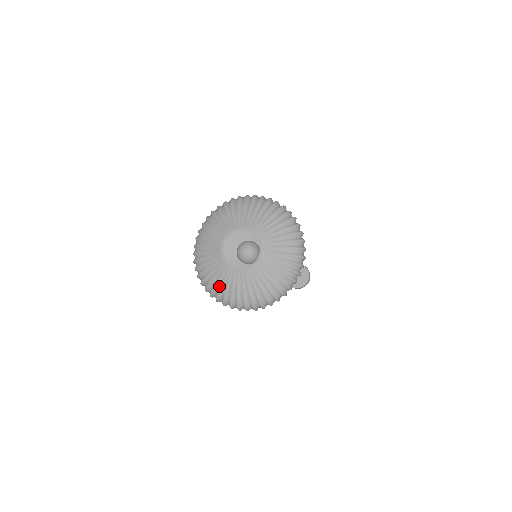
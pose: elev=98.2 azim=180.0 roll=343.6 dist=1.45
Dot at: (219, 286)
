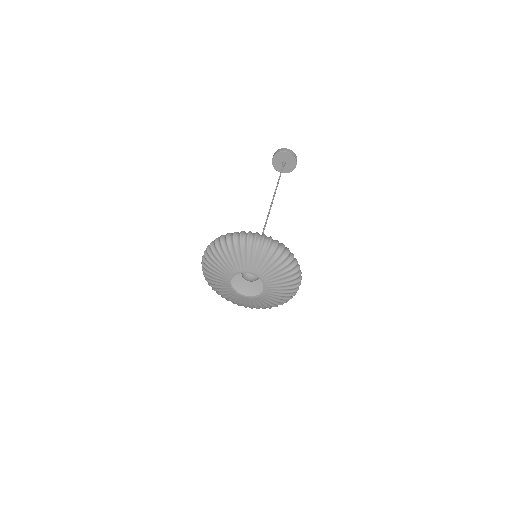
Dot at: (238, 303)
